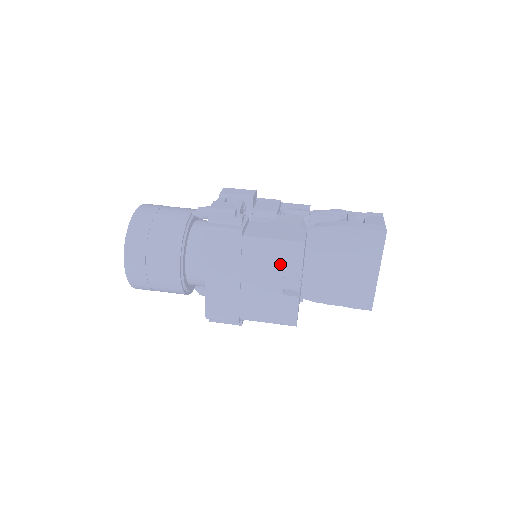
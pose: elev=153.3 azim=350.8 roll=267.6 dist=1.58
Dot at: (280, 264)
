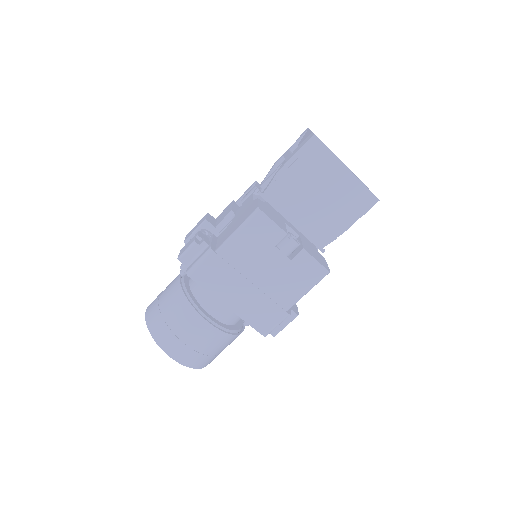
Dot at: (261, 241)
